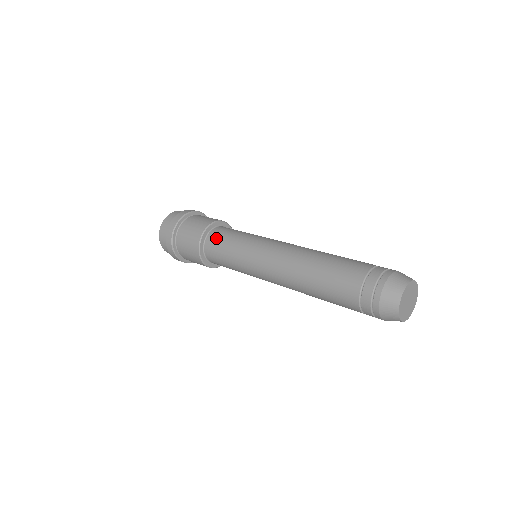
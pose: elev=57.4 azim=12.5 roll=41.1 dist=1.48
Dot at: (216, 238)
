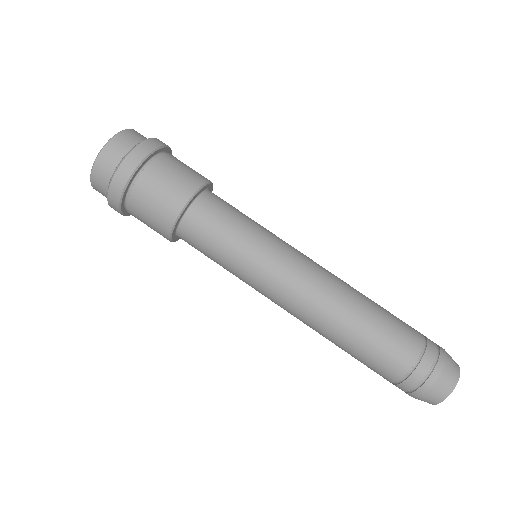
Dot at: (206, 219)
